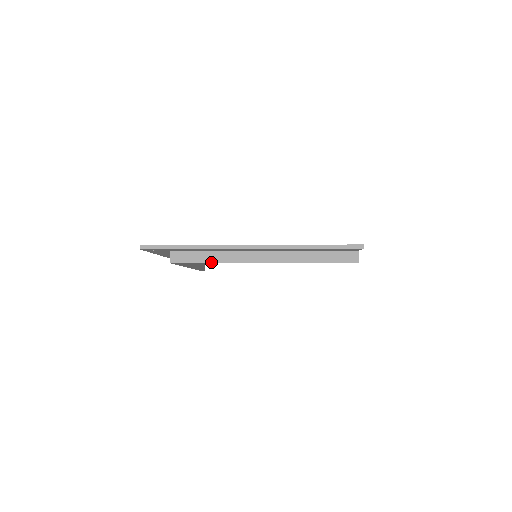
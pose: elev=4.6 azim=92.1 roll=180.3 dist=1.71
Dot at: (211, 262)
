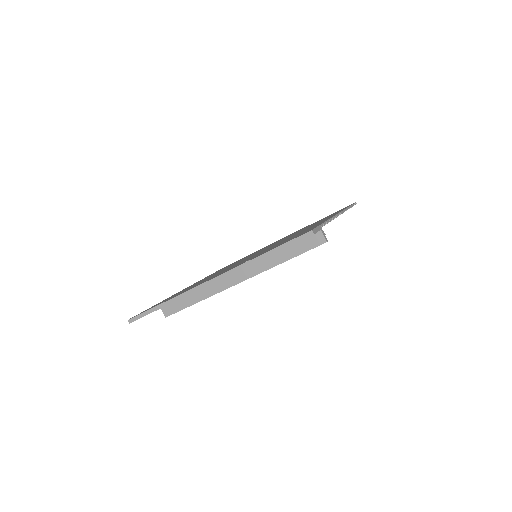
Dot at: (195, 303)
